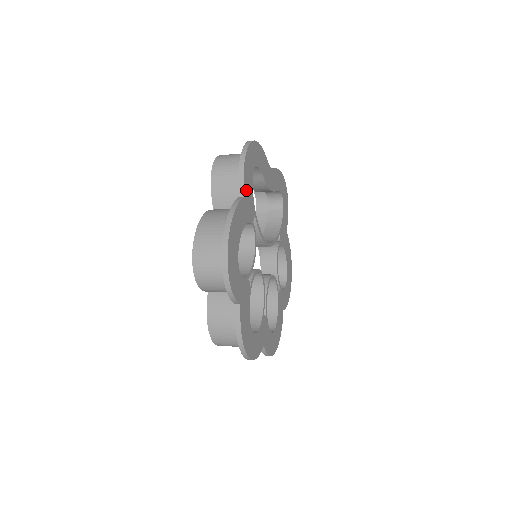
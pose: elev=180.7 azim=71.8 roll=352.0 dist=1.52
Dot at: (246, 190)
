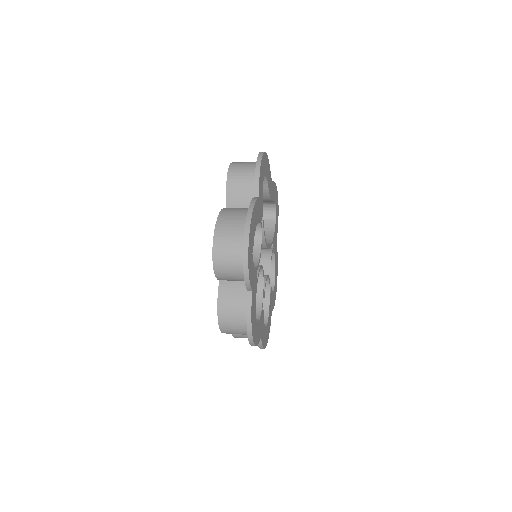
Dot at: (260, 192)
